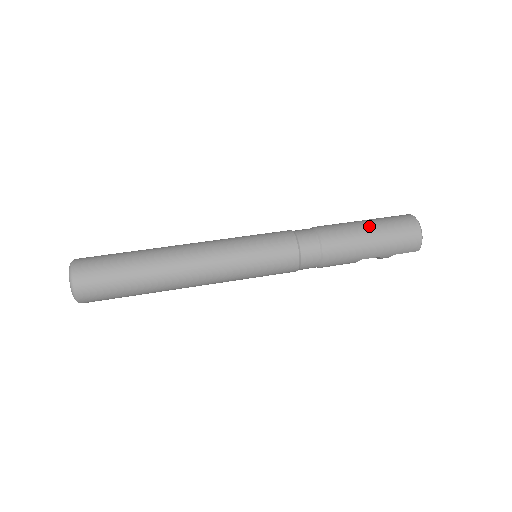
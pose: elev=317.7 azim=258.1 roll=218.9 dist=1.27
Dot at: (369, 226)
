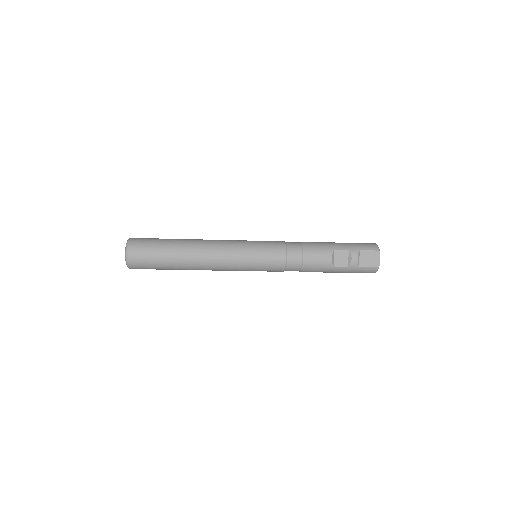
Dot at: occluded
